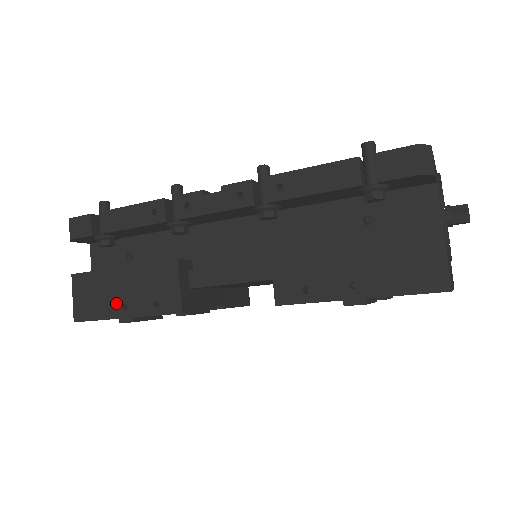
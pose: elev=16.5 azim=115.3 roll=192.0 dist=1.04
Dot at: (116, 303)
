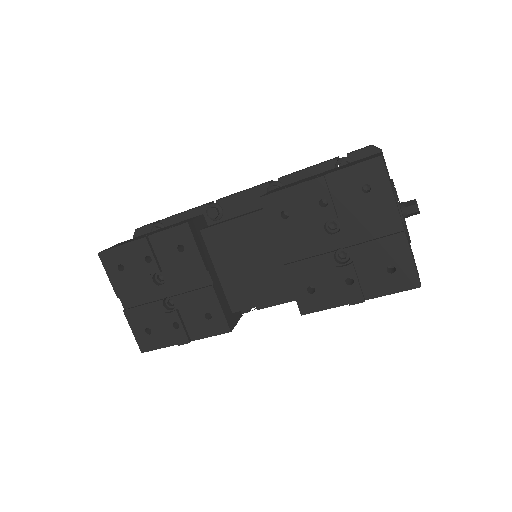
Dot at: (141, 237)
